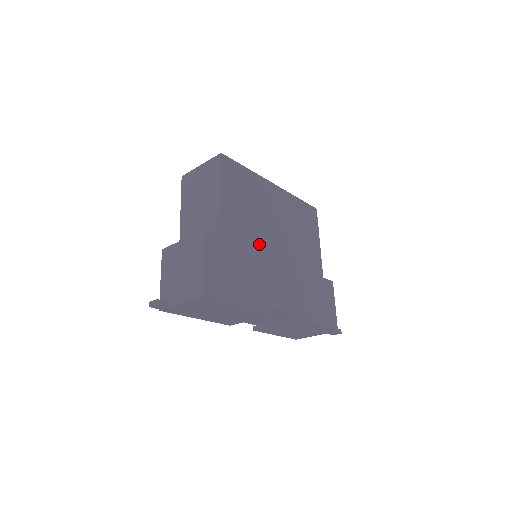
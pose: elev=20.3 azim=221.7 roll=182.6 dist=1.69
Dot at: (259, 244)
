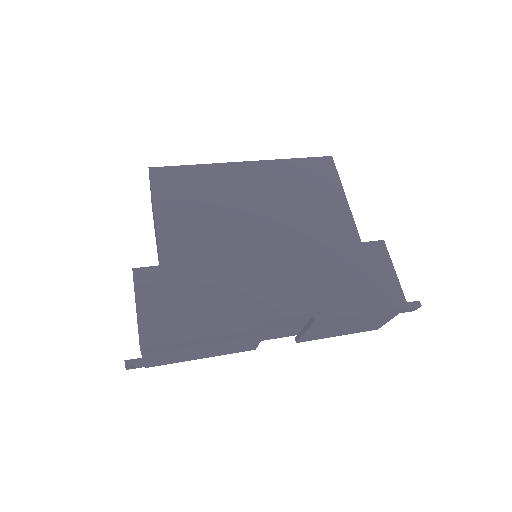
Dot at: (227, 248)
